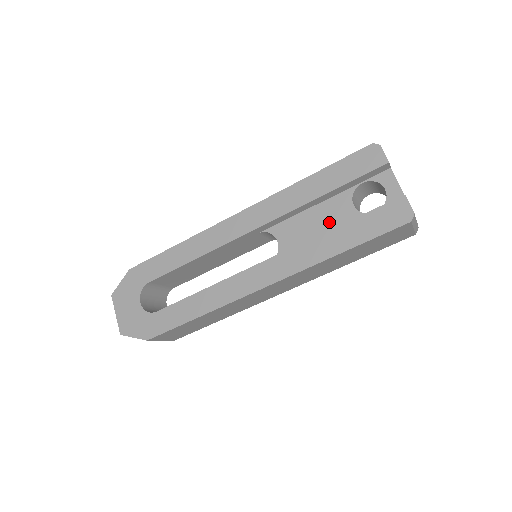
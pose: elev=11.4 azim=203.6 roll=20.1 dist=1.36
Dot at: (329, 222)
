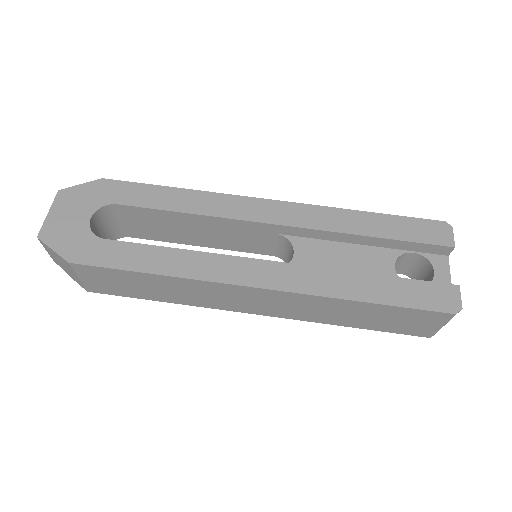
Dot at: (361, 268)
